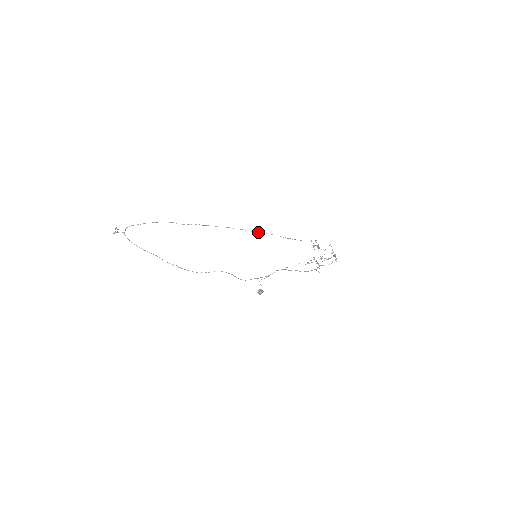
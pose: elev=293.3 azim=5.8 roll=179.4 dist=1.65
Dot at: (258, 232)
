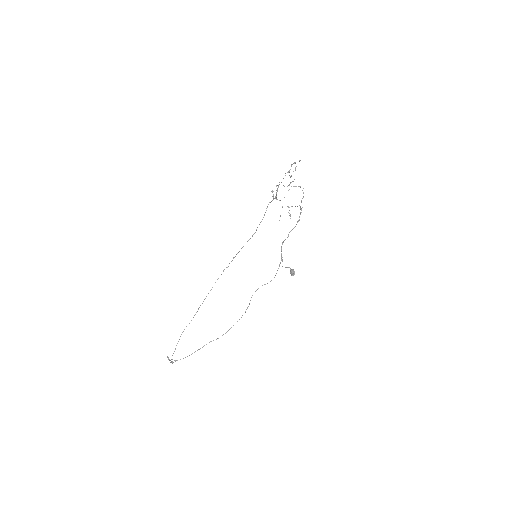
Dot at: (234, 257)
